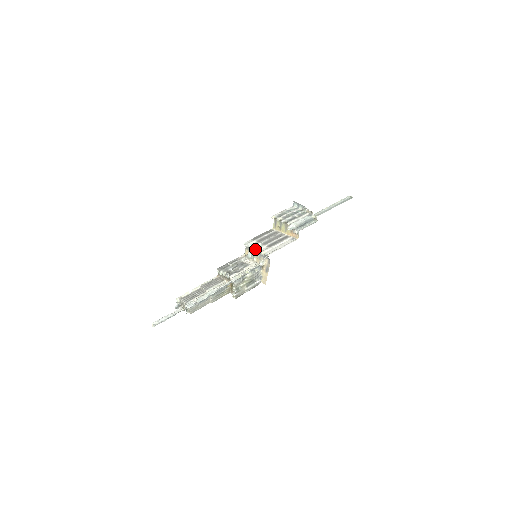
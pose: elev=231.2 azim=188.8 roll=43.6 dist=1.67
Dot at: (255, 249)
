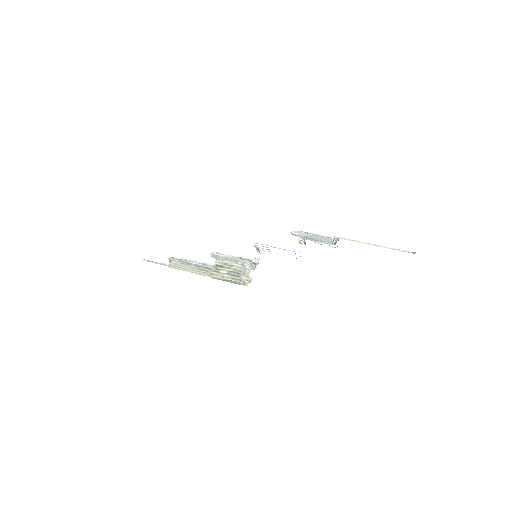
Dot at: occluded
